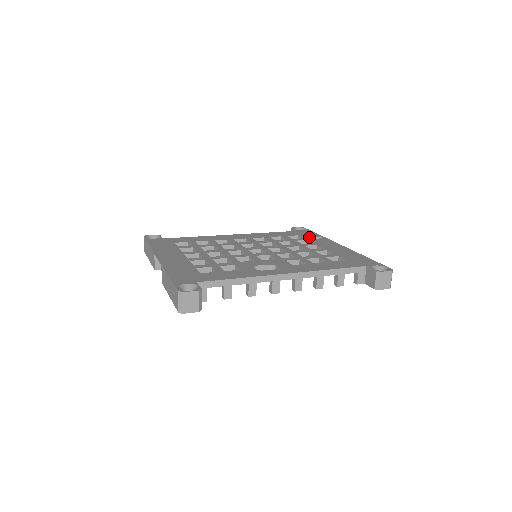
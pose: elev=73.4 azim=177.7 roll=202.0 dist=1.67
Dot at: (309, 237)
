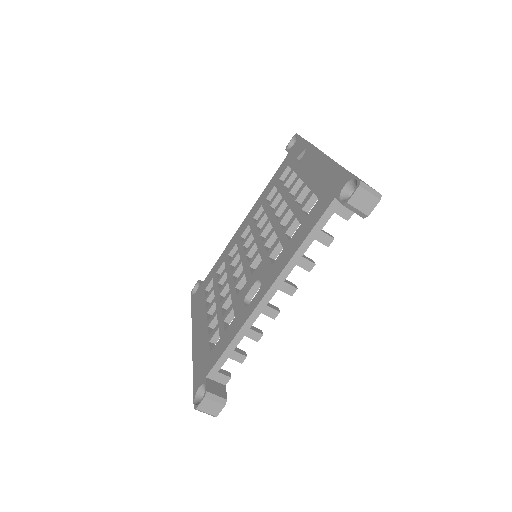
Dot at: (295, 161)
